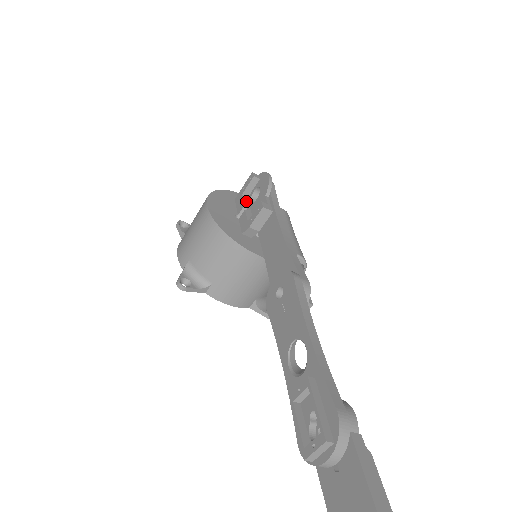
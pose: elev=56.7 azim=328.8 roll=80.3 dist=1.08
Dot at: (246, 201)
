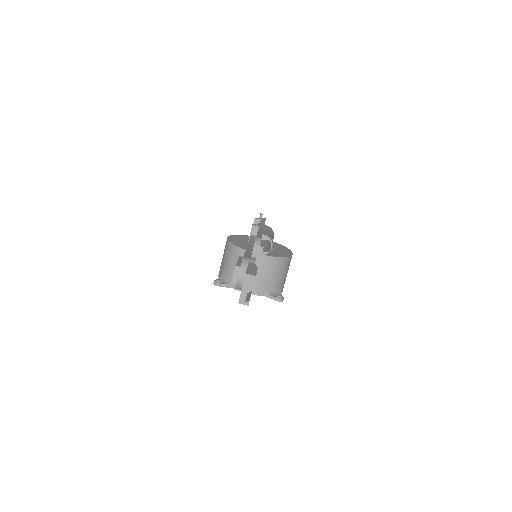
Dot at: occluded
